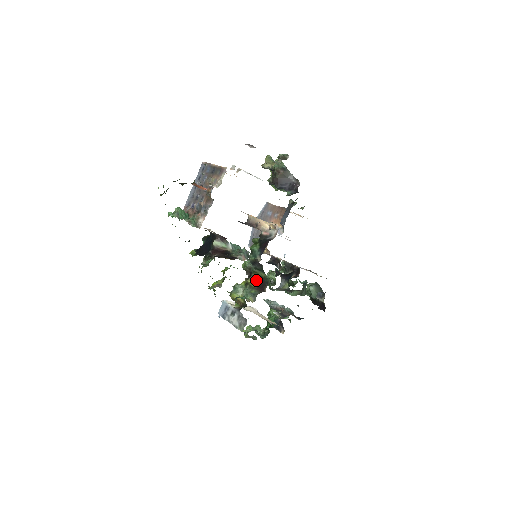
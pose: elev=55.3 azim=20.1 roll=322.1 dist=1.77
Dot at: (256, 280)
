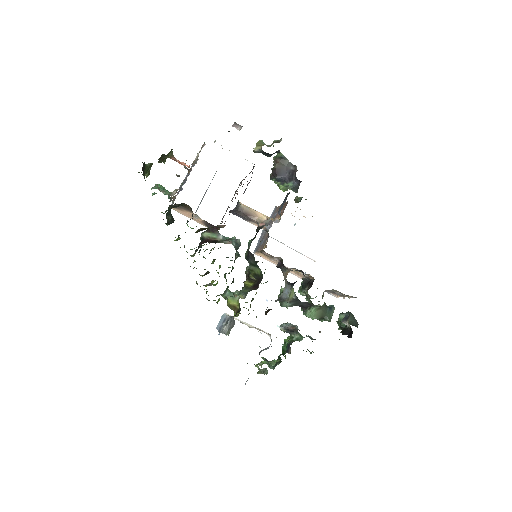
Dot at: (253, 281)
